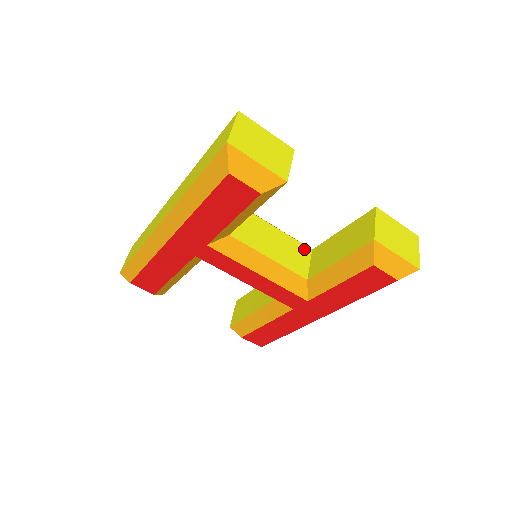
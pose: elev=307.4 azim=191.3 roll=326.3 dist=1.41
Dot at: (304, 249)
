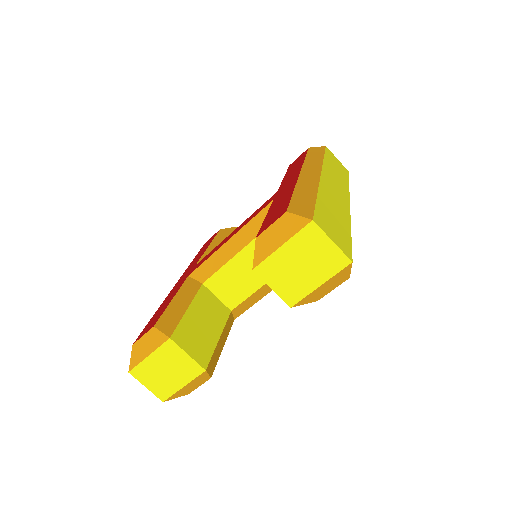
Dot at: occluded
